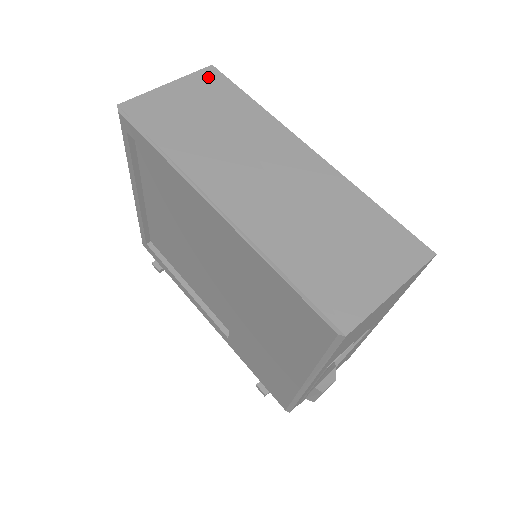
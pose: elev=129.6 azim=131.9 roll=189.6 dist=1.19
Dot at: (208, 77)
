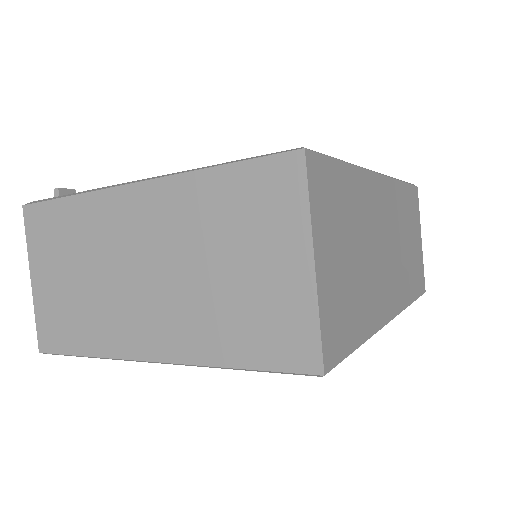
Dot at: (319, 183)
